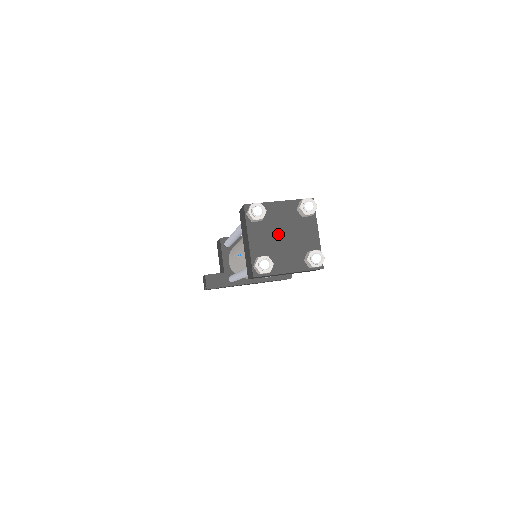
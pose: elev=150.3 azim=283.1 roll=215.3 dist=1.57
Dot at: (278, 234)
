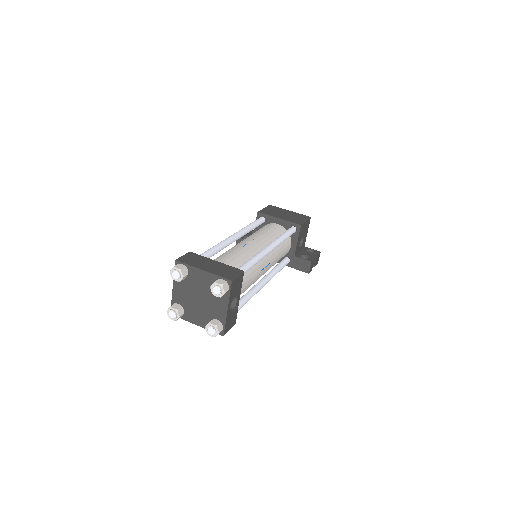
Dot at: (195, 294)
